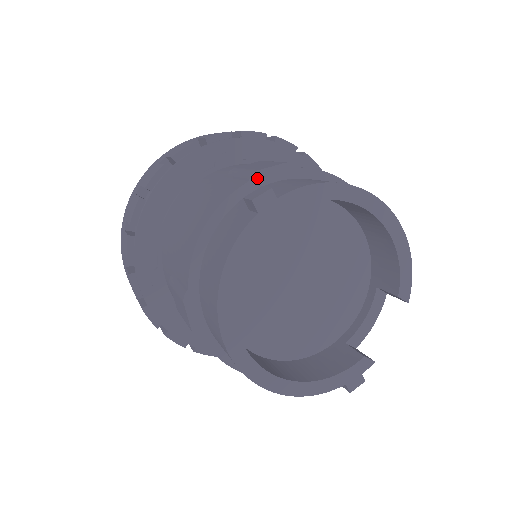
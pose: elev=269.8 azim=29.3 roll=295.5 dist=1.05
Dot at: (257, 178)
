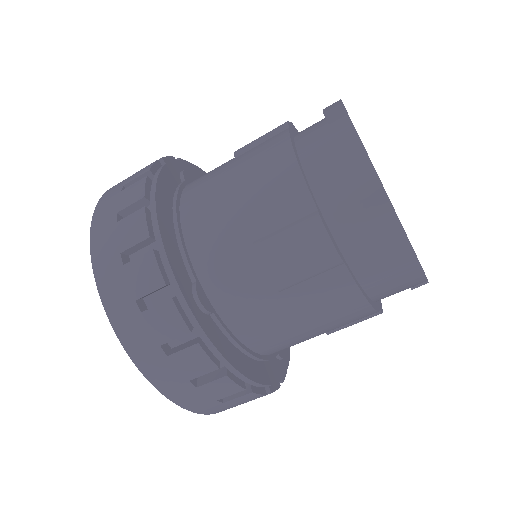
Dot at: (290, 127)
